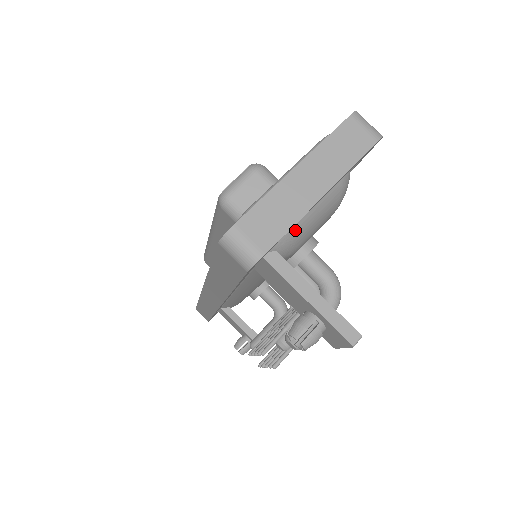
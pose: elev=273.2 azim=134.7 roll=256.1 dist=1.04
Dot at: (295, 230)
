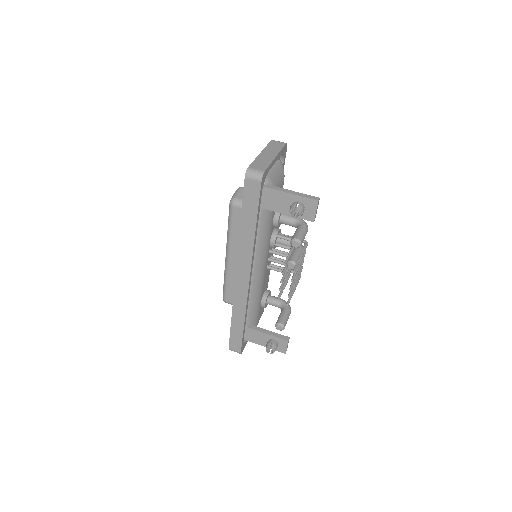
Dot at: (271, 176)
